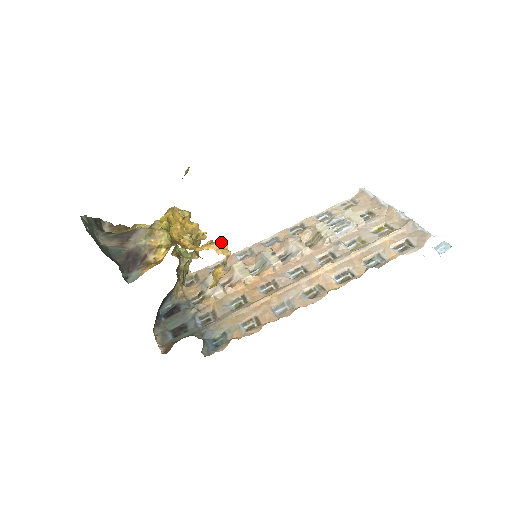
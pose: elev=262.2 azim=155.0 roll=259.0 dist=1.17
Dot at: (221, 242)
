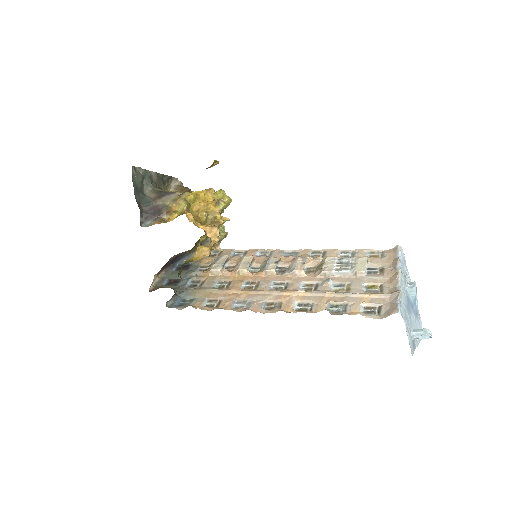
Dot at: (215, 228)
